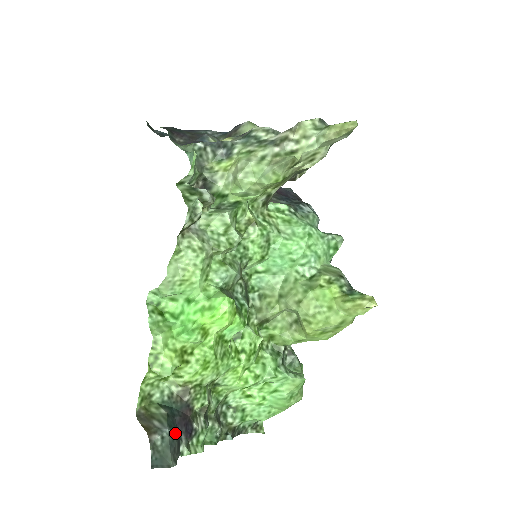
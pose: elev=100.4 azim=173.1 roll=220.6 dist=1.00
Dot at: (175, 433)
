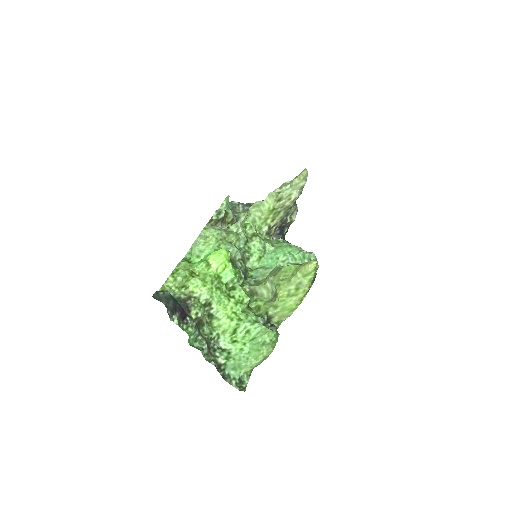
Dot at: (172, 300)
